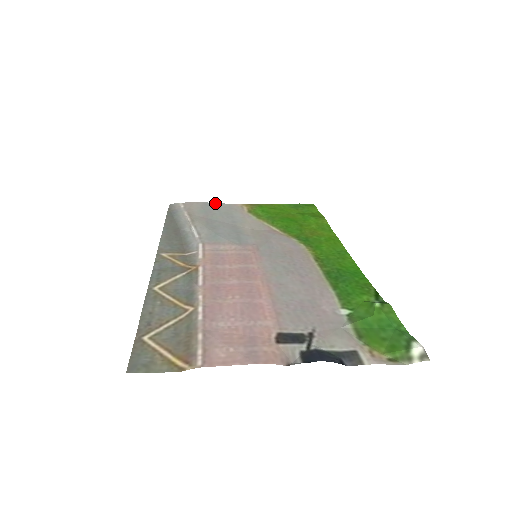
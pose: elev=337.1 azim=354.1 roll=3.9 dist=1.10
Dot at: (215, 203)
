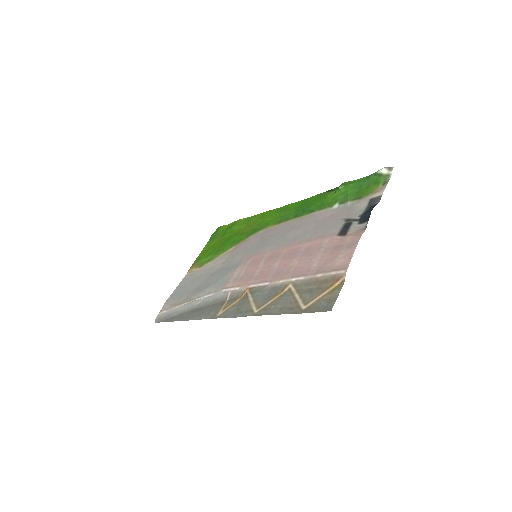
Dot at: (175, 290)
